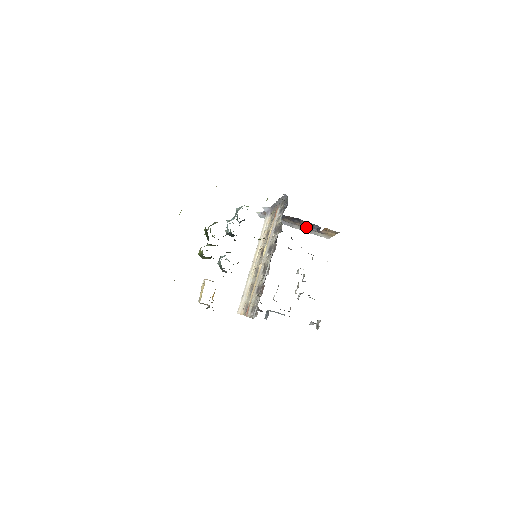
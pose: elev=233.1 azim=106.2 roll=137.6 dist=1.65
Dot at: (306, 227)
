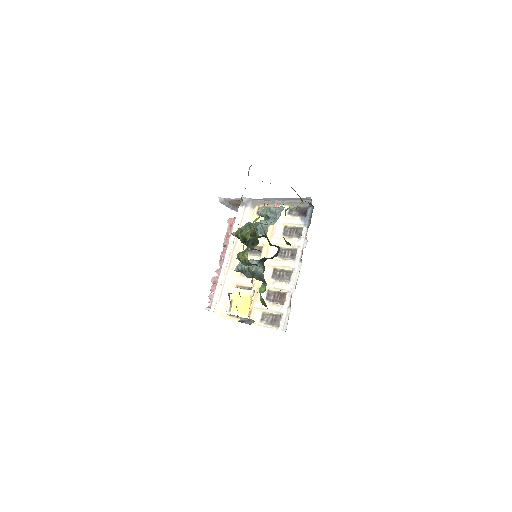
Dot at: occluded
